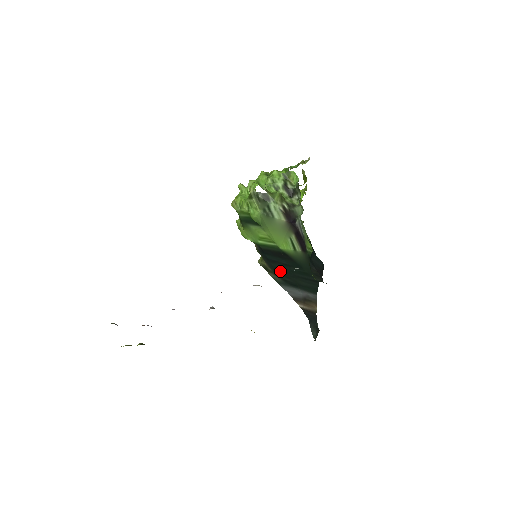
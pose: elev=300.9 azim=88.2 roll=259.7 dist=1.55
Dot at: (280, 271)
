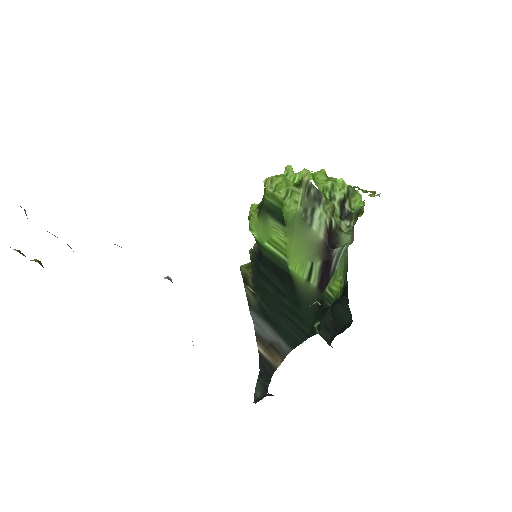
Dot at: (264, 293)
